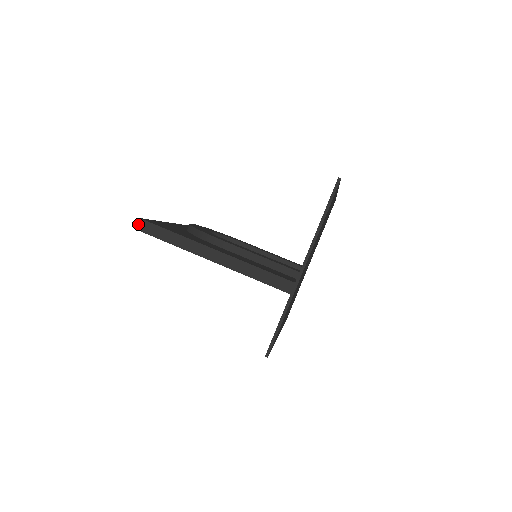
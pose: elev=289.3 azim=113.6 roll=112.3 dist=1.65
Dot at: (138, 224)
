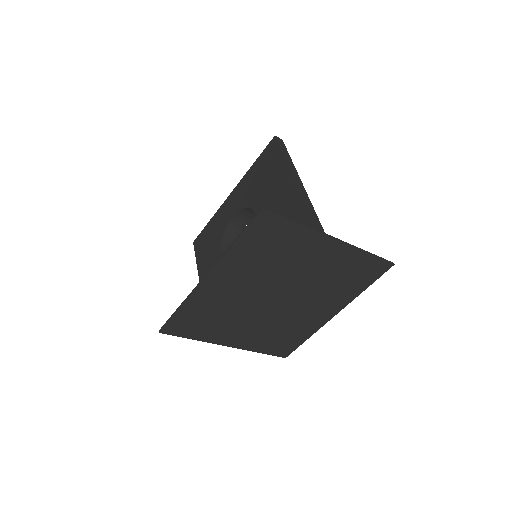
Dot at: (279, 138)
